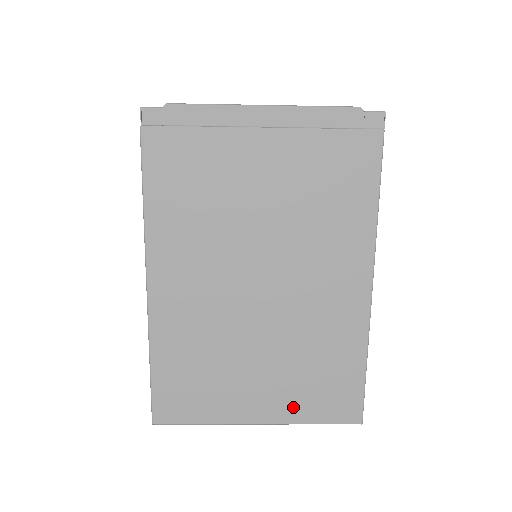
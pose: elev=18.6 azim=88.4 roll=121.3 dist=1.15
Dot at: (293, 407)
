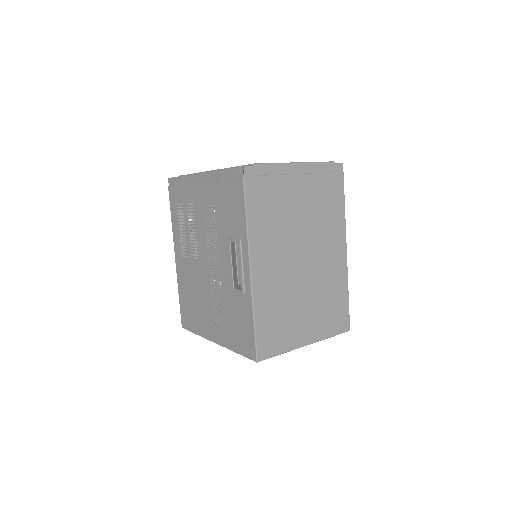
Dot at: (322, 329)
